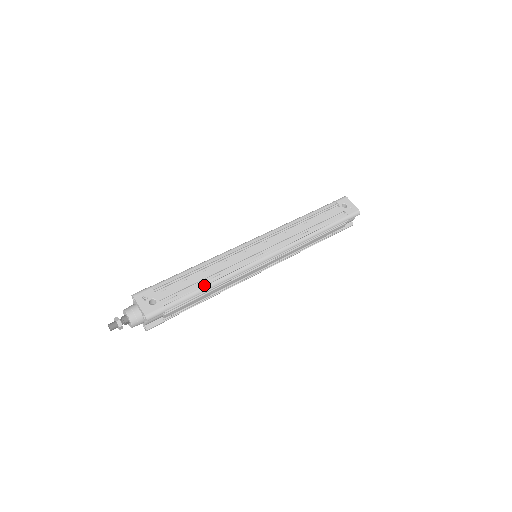
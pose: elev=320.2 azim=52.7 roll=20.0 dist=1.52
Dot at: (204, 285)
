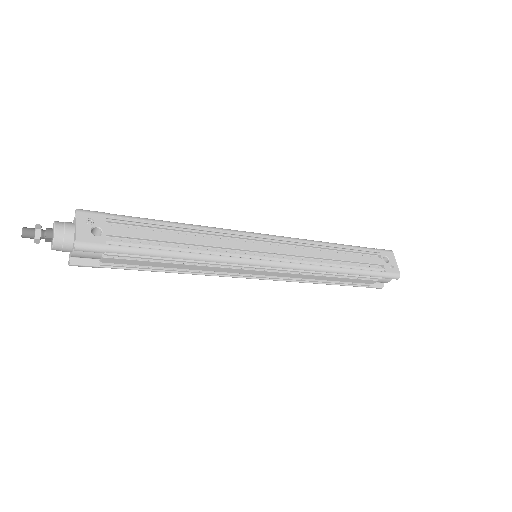
Dot at: (174, 250)
